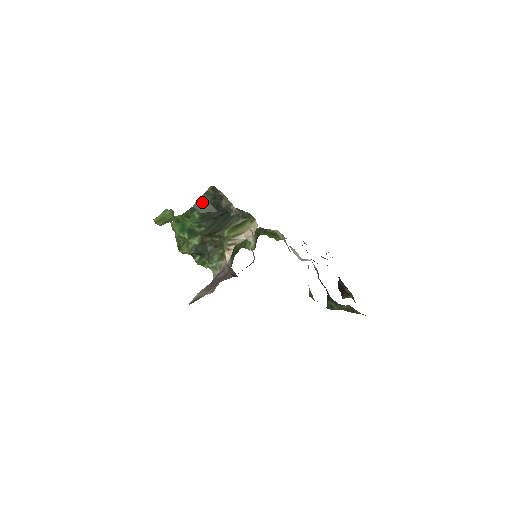
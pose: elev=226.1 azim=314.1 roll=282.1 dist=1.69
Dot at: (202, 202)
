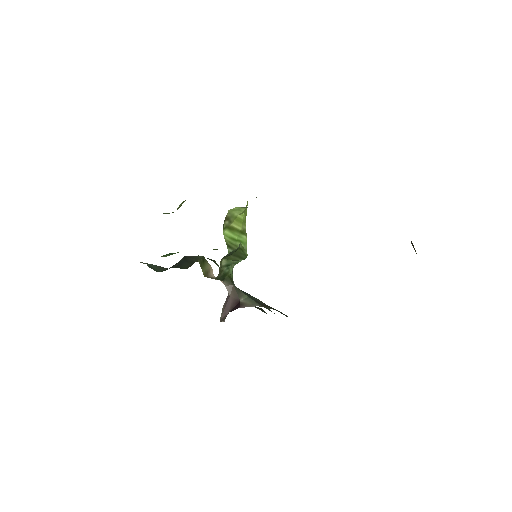
Dot at: (150, 265)
